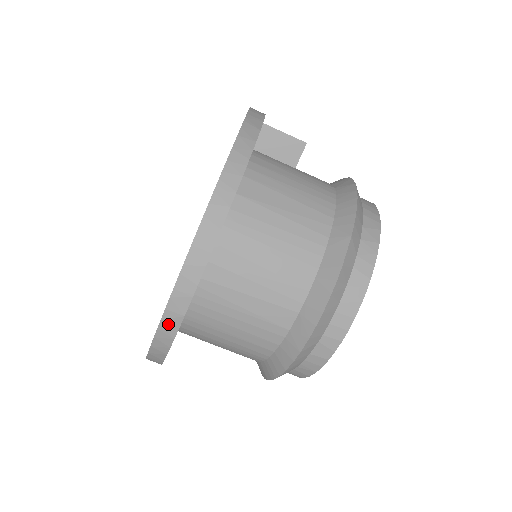
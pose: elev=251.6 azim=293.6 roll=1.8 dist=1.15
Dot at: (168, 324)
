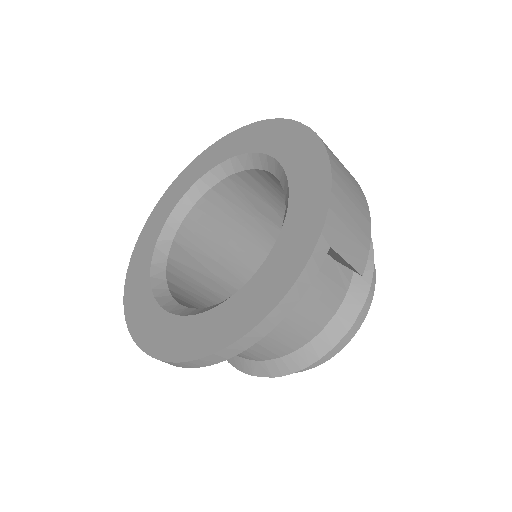
Dot at: occluded
